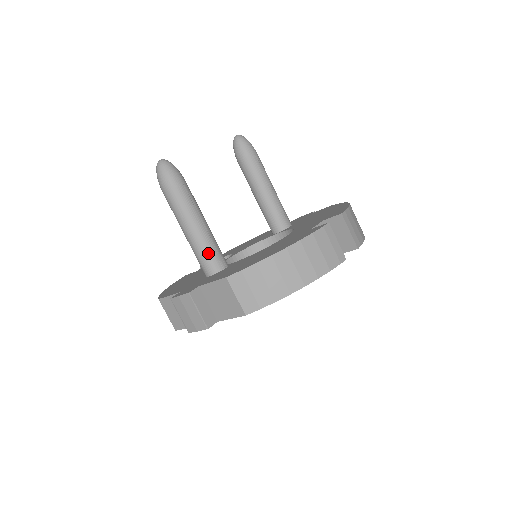
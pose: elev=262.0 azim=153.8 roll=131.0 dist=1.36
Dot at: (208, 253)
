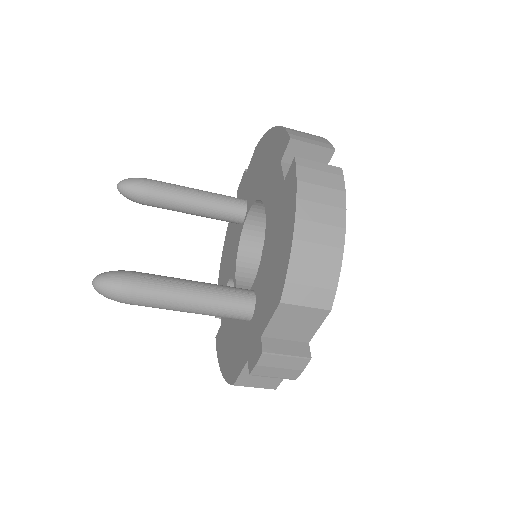
Dot at: (229, 302)
